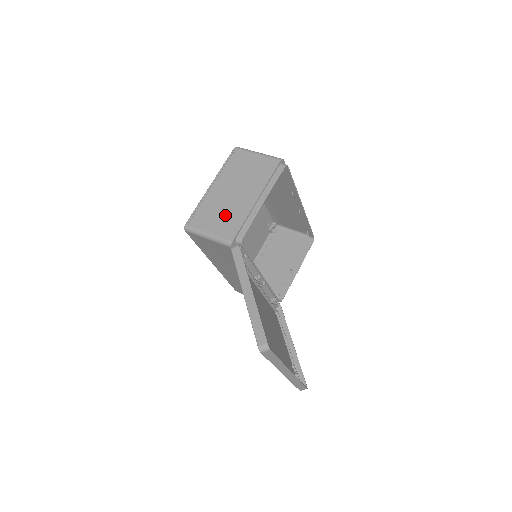
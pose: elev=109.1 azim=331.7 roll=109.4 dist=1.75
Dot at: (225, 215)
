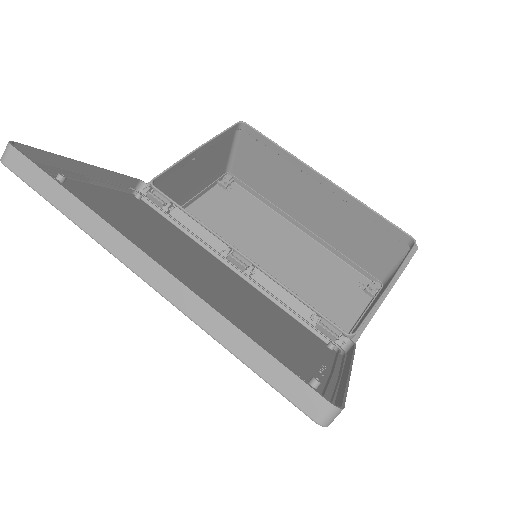
Dot at: occluded
